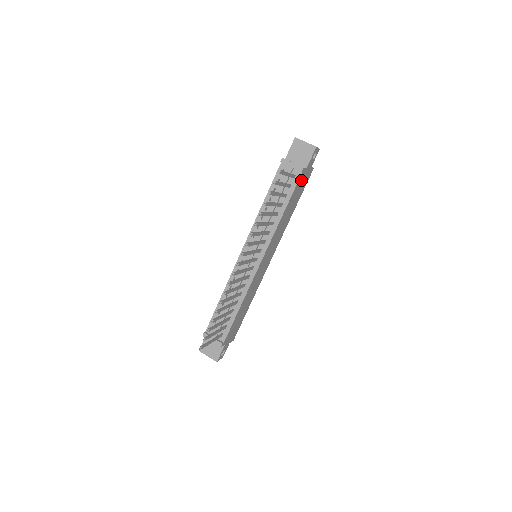
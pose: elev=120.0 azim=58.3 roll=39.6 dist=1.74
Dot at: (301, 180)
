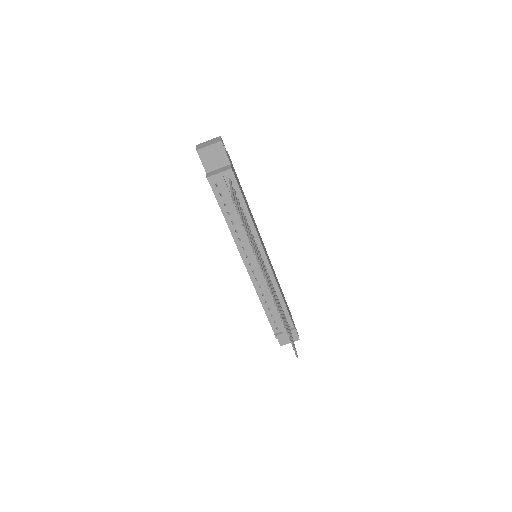
Dot at: (235, 175)
